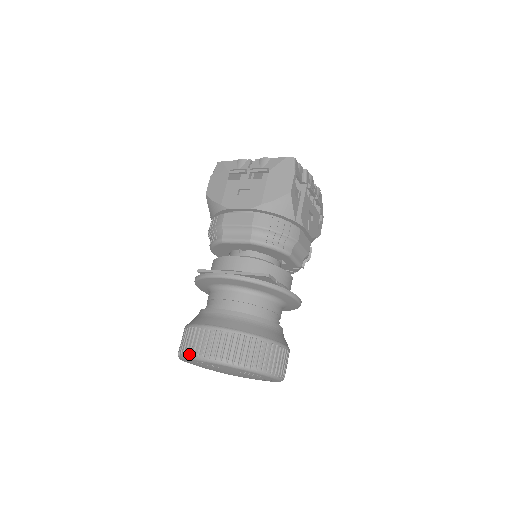
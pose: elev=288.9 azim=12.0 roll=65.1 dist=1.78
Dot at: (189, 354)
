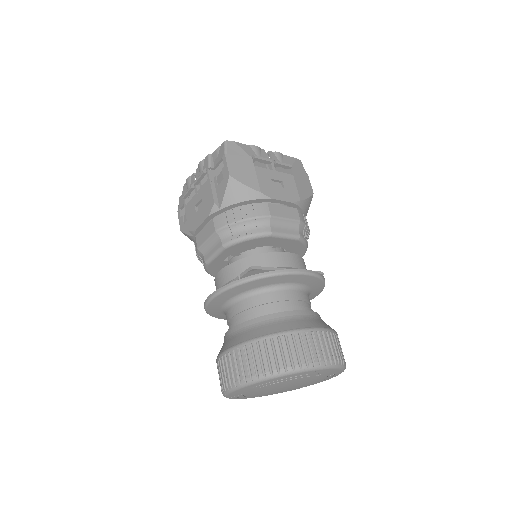
Dot at: (306, 365)
